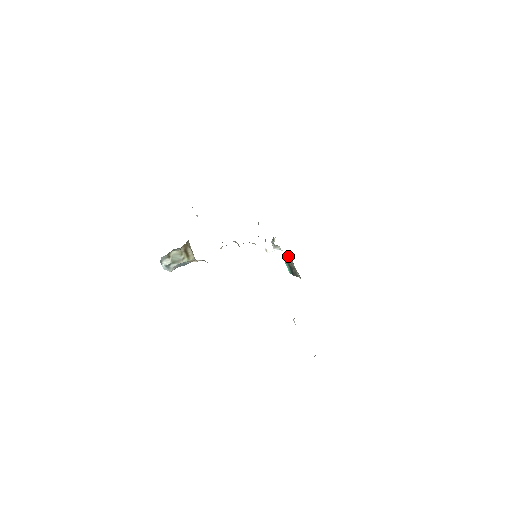
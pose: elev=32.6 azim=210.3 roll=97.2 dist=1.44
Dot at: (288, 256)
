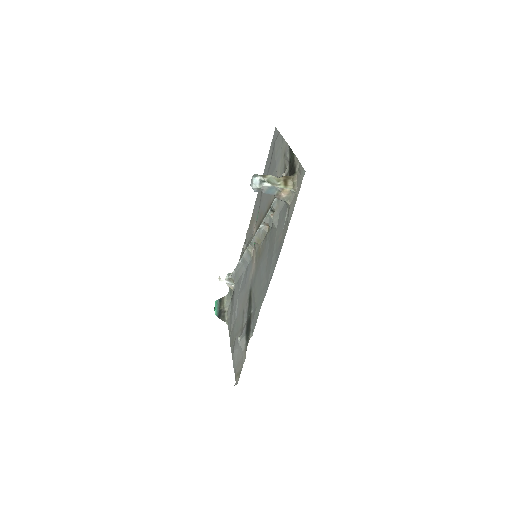
Dot at: (224, 299)
